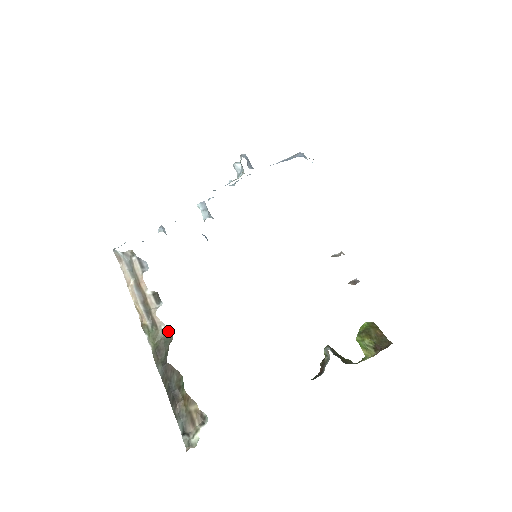
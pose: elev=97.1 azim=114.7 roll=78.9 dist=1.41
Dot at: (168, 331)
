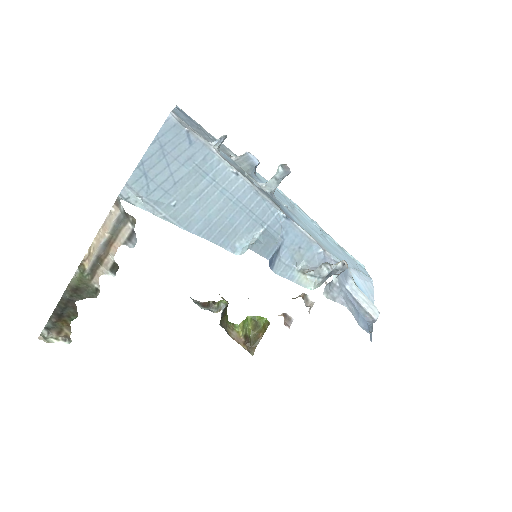
Dot at: (97, 292)
